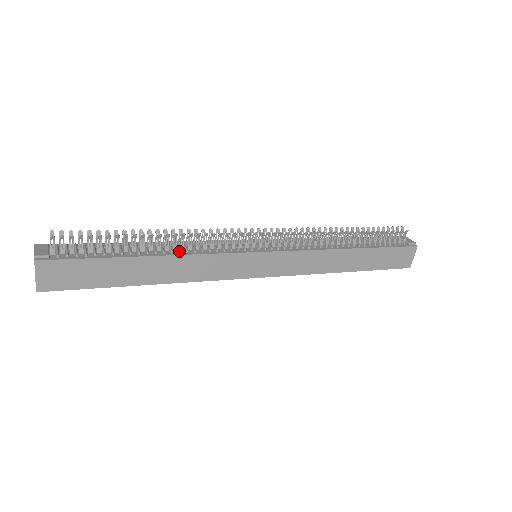
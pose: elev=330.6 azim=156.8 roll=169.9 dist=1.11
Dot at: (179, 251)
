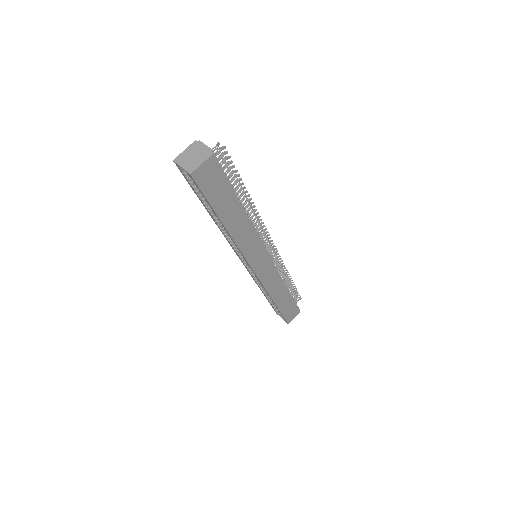
Dot at: occluded
